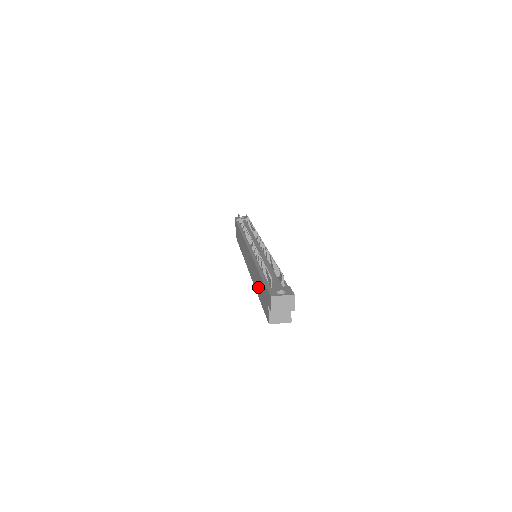
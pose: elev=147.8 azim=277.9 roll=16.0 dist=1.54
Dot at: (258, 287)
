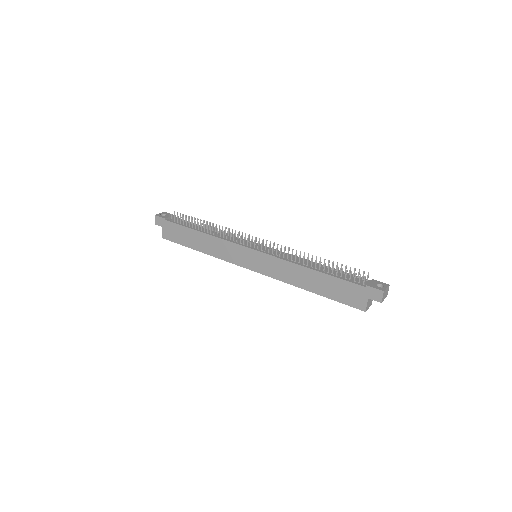
Dot at: (316, 285)
